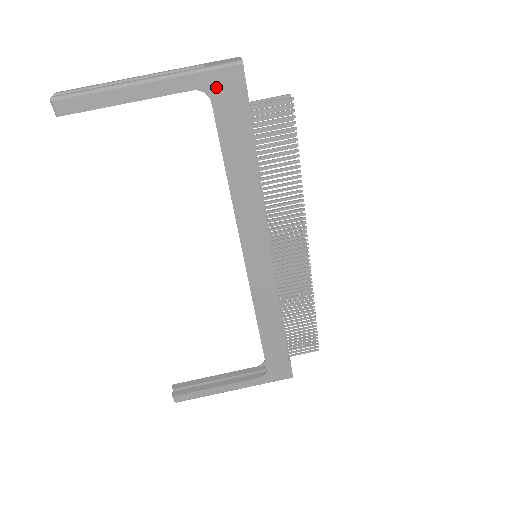
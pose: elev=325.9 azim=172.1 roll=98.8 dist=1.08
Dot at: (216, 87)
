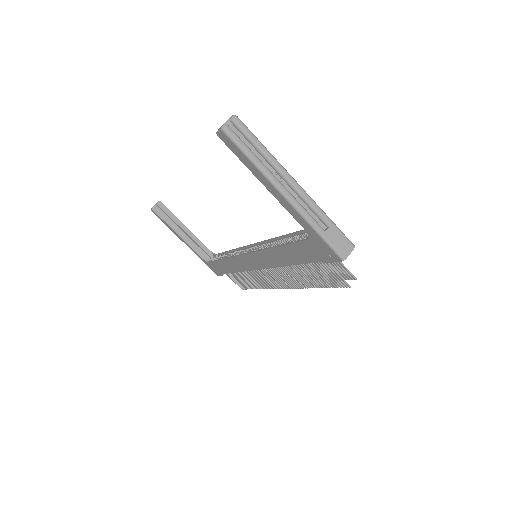
Dot at: (317, 243)
